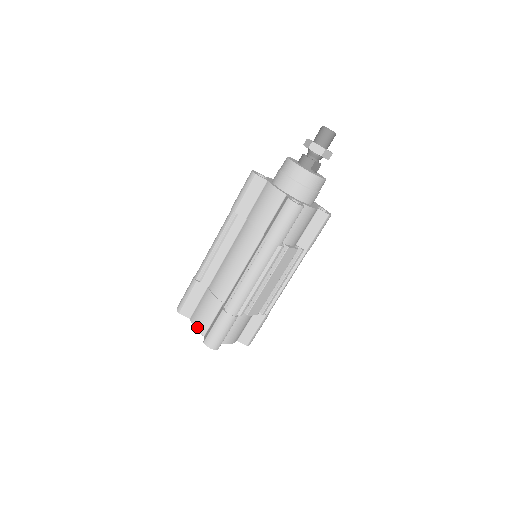
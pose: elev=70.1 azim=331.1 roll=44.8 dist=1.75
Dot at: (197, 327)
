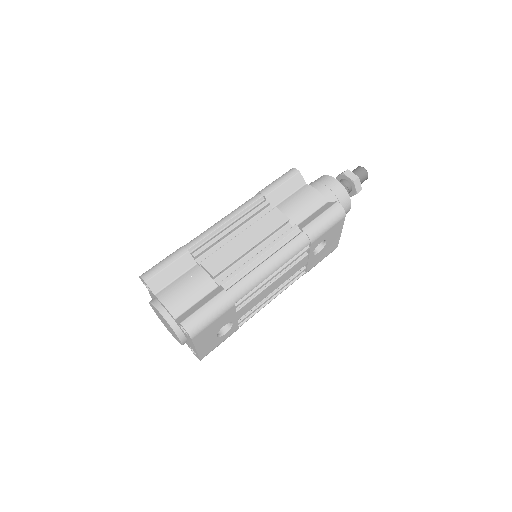
Dot at: occluded
